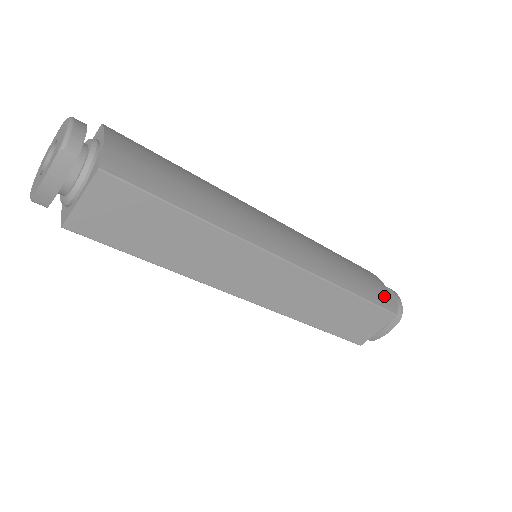
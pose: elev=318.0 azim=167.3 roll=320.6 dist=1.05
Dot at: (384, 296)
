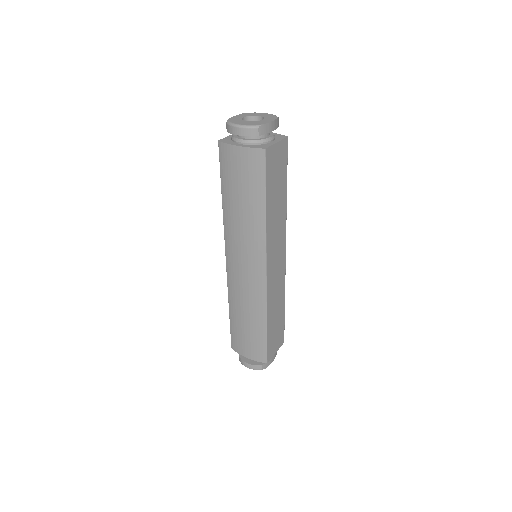
Dot at: occluded
